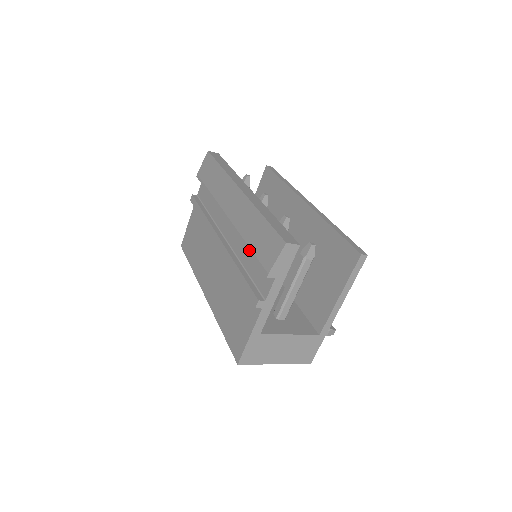
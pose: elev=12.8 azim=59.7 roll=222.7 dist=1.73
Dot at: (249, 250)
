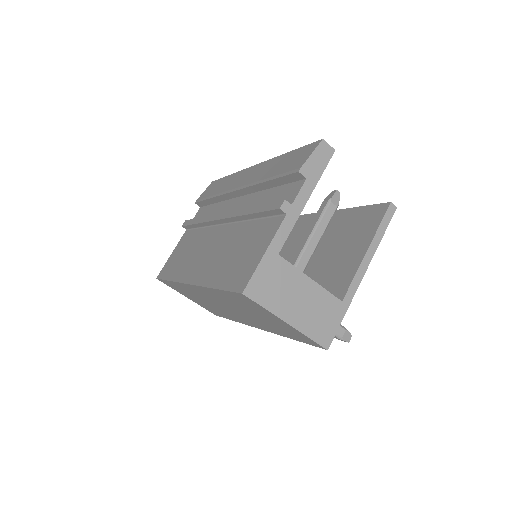
Dot at: (270, 178)
